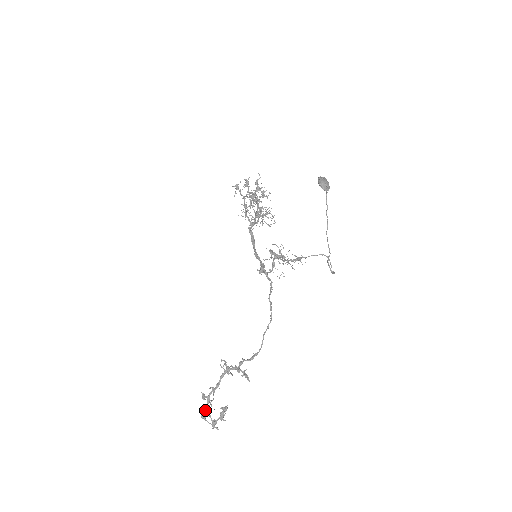
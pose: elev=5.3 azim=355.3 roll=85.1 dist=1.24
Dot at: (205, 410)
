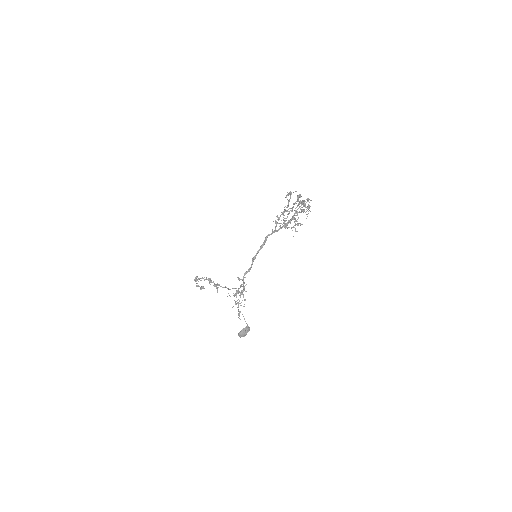
Dot at: occluded
